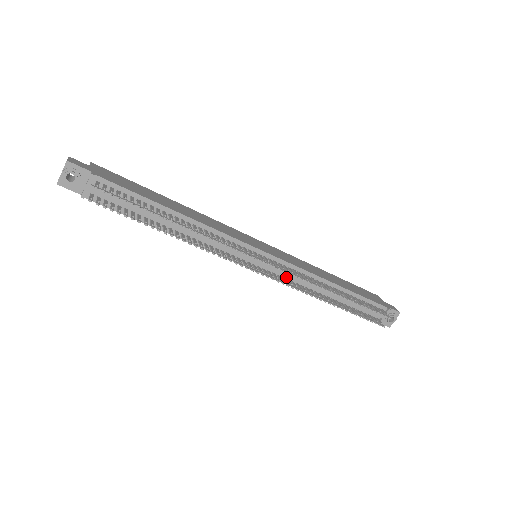
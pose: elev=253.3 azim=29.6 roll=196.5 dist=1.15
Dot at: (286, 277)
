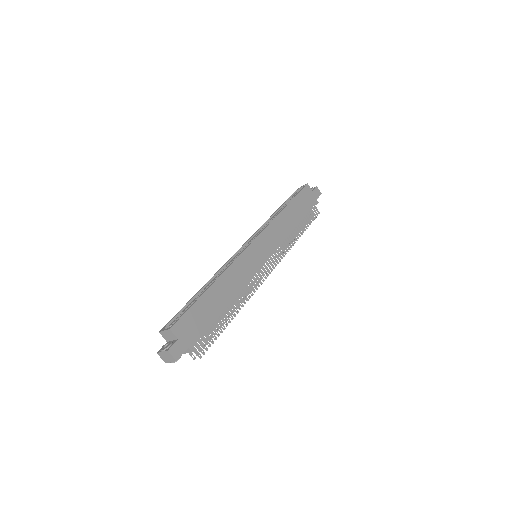
Dot at: occluded
